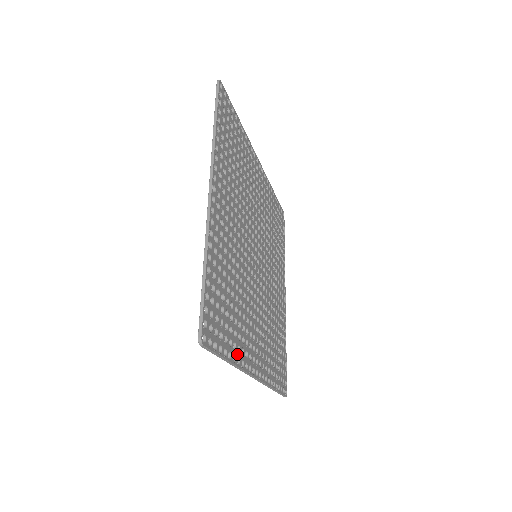
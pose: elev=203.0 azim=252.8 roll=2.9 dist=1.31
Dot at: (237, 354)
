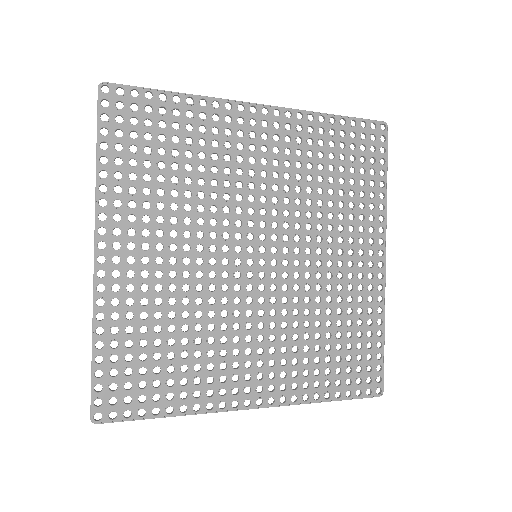
Dot at: (192, 401)
